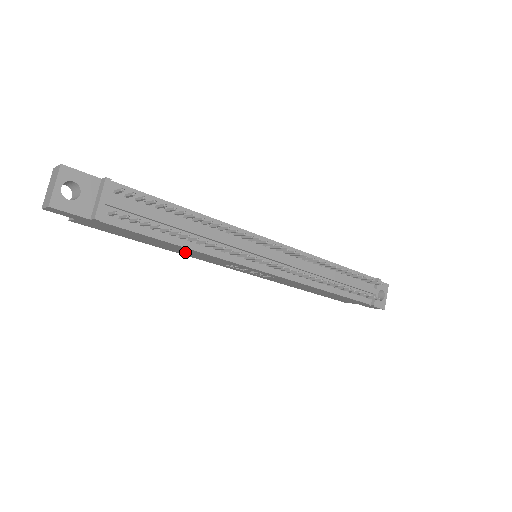
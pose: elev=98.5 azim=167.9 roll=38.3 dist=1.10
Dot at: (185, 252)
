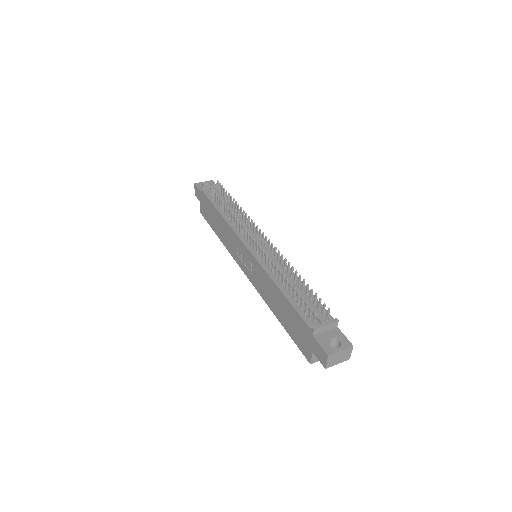
Dot at: (224, 234)
